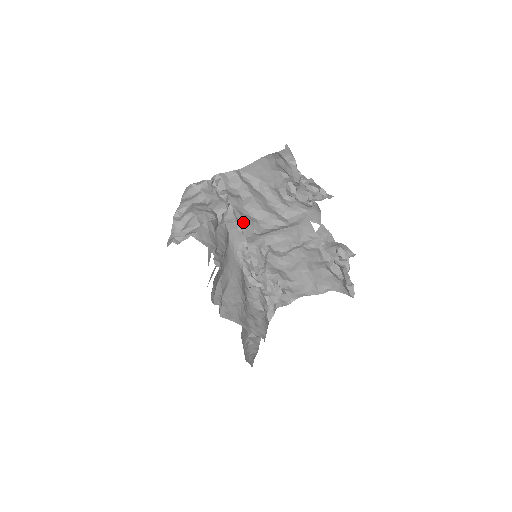
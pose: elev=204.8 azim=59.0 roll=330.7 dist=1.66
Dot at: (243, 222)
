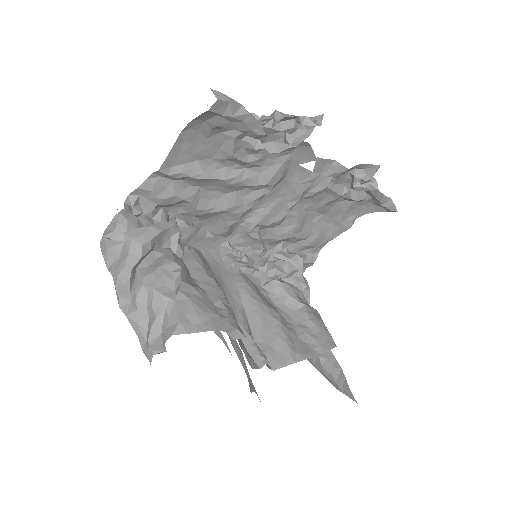
Dot at: (205, 222)
